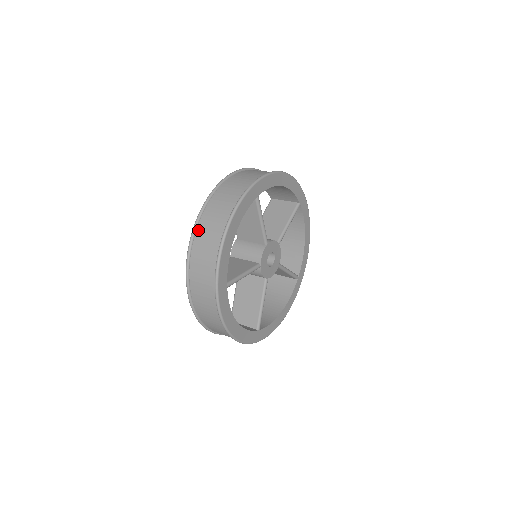
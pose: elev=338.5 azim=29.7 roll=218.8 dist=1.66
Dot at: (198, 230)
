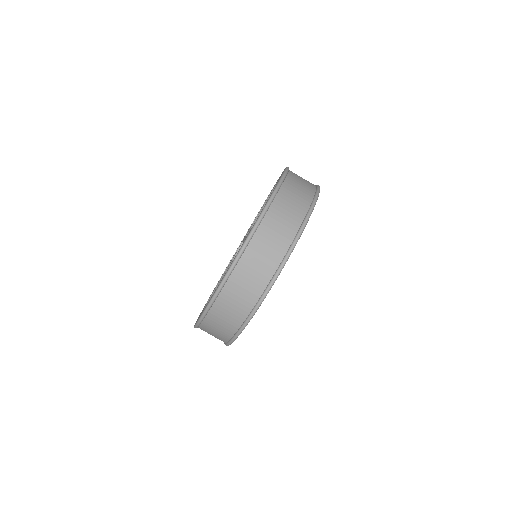
Dot at: (227, 286)
